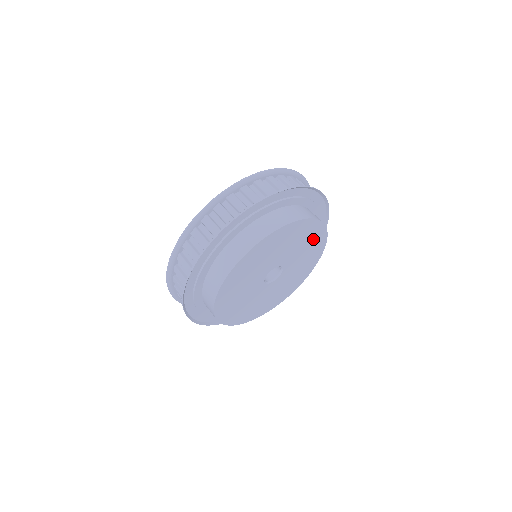
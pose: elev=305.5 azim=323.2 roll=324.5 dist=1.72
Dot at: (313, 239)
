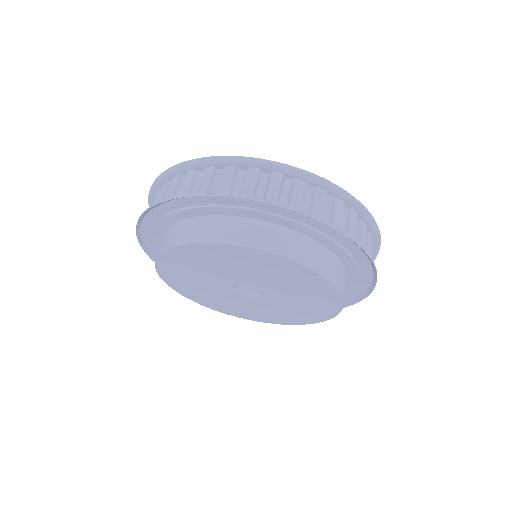
Dot at: (319, 302)
